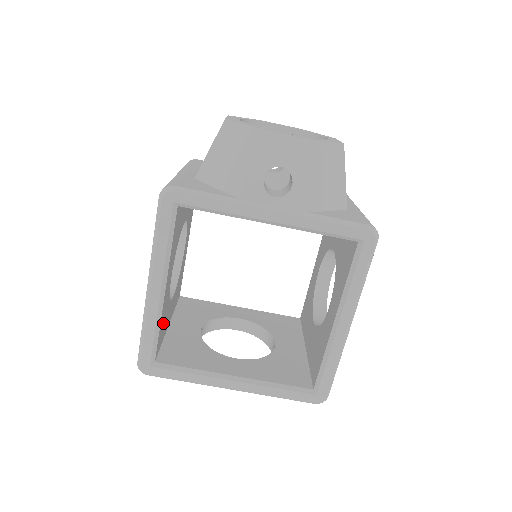
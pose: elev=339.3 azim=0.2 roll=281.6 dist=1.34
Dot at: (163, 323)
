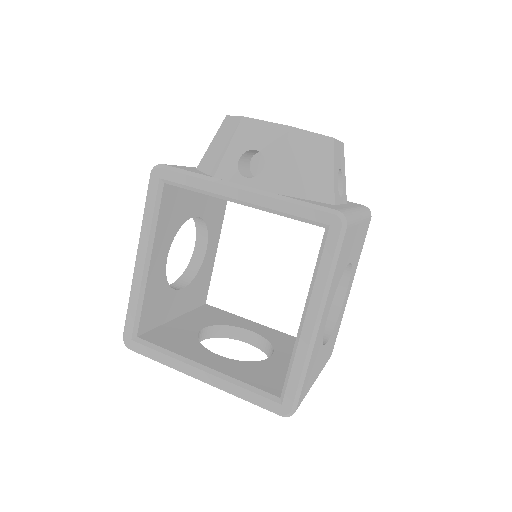
Dot at: (154, 303)
